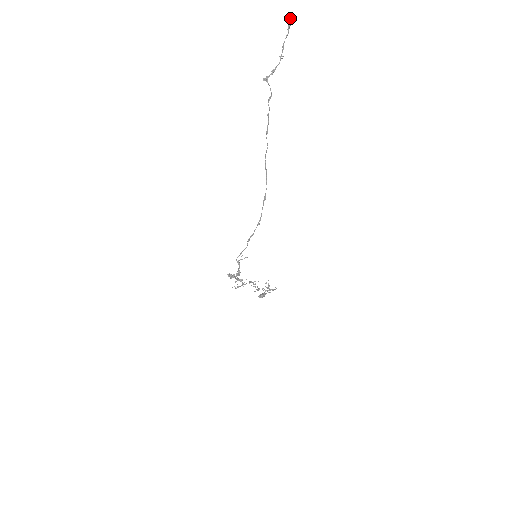
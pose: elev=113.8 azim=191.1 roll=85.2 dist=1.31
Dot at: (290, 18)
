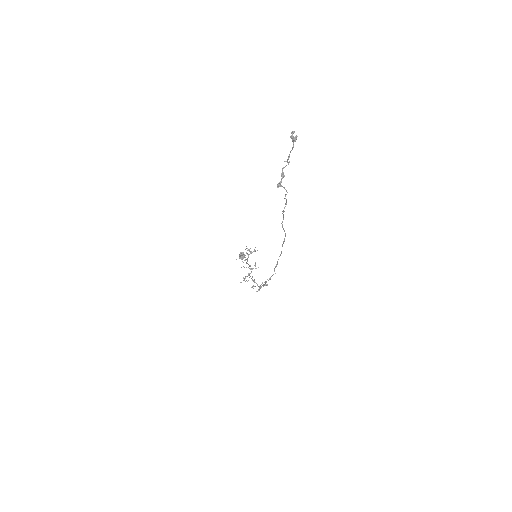
Dot at: (292, 134)
